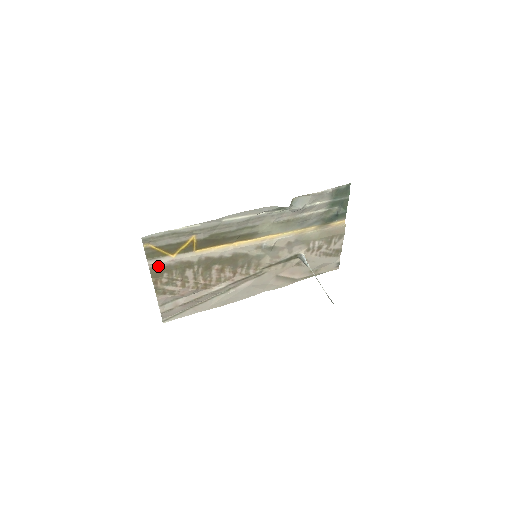
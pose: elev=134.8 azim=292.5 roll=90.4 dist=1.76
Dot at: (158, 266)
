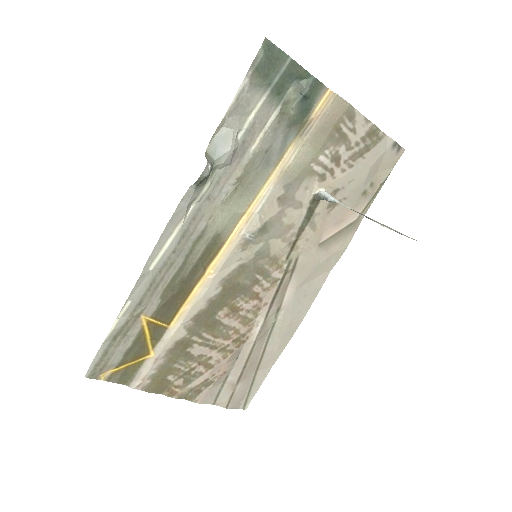
Dot at: (149, 379)
